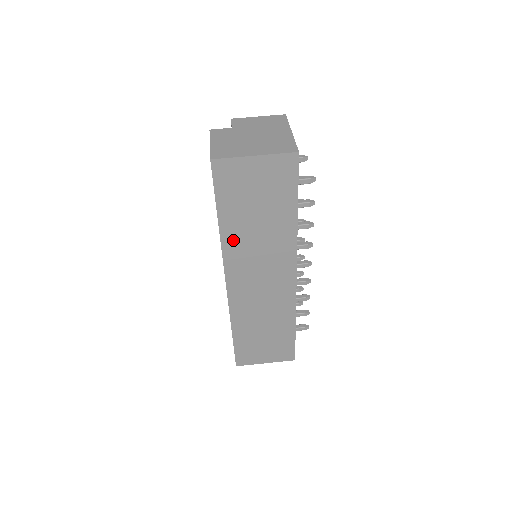
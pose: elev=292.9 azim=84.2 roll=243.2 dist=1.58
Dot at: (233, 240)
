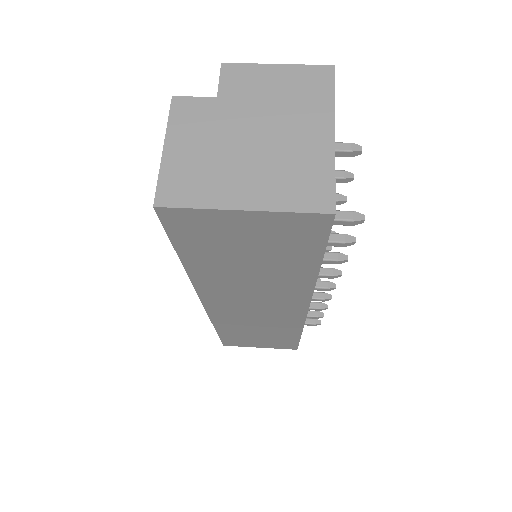
Dot at: (210, 279)
